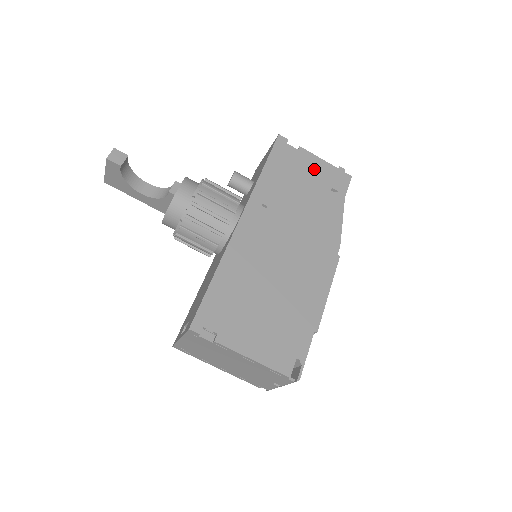
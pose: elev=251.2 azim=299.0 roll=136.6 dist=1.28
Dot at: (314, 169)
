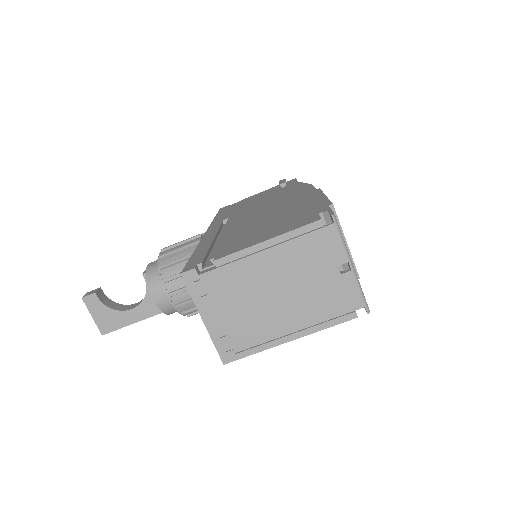
Dot at: occluded
